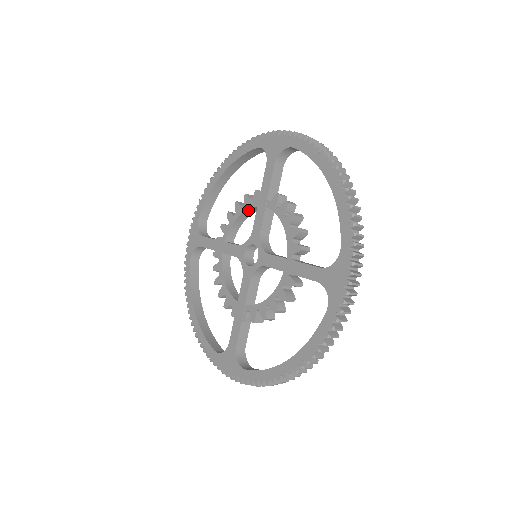
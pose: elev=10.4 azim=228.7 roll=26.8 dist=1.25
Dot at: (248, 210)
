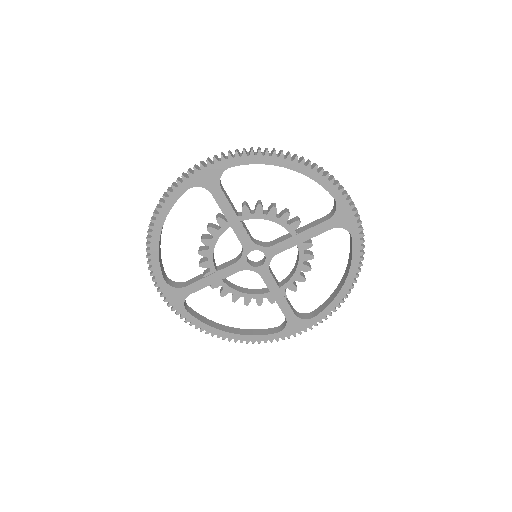
Dot at: occluded
